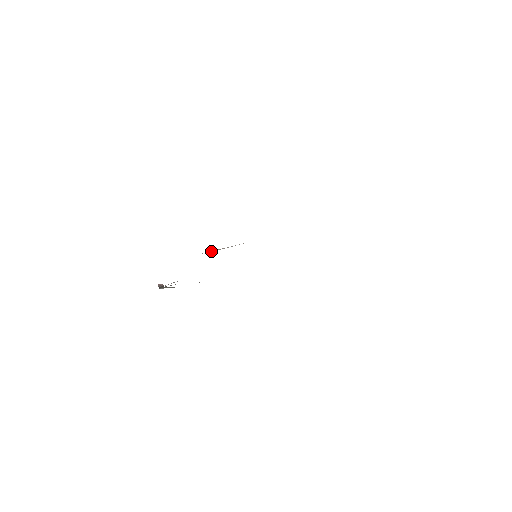
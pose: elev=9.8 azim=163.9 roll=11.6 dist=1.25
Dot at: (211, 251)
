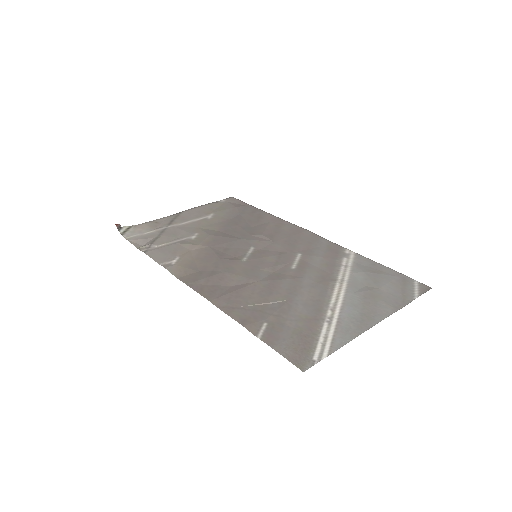
Dot at: (256, 305)
